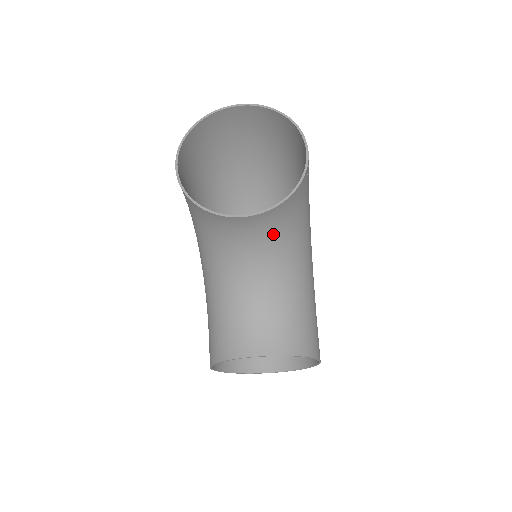
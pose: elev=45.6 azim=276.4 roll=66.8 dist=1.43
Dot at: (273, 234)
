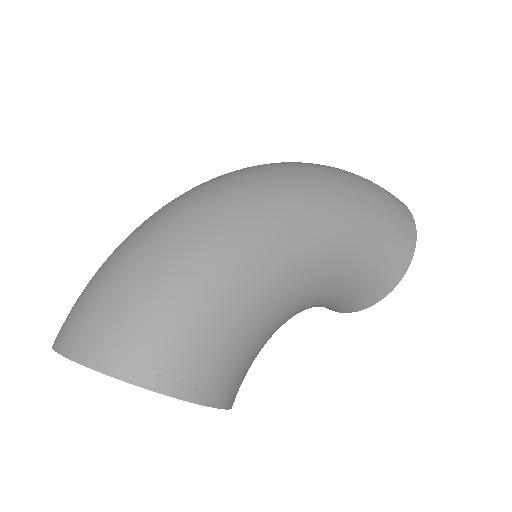
Dot at: occluded
